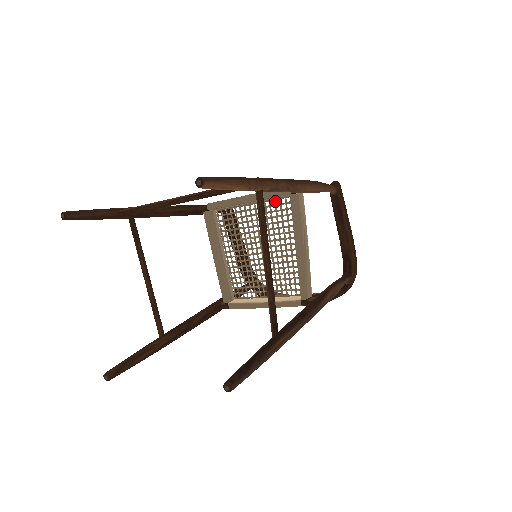
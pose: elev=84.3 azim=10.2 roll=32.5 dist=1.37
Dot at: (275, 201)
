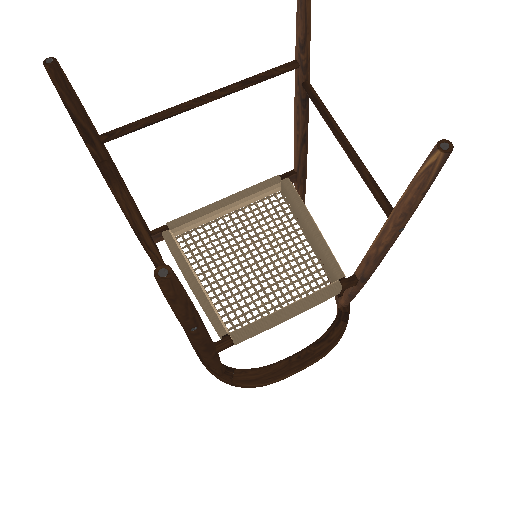
Dot at: (257, 204)
